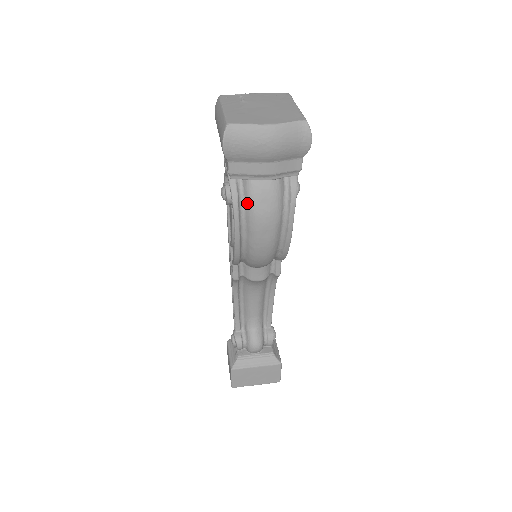
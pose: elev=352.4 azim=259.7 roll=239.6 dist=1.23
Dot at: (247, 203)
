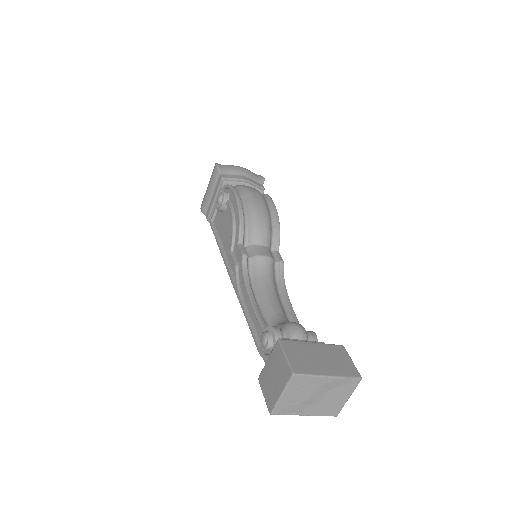
Dot at: (238, 188)
